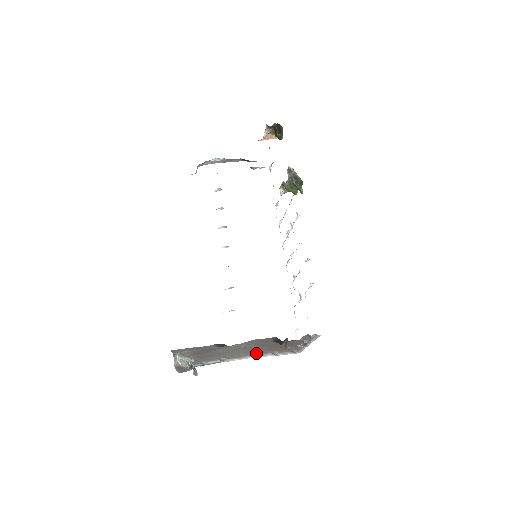
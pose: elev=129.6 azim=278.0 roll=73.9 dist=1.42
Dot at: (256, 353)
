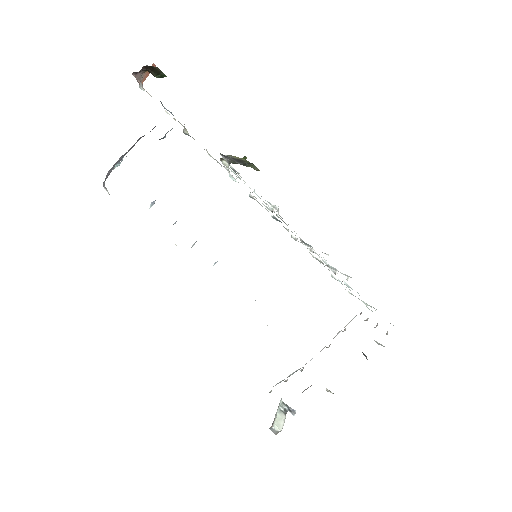
Dot at: (328, 347)
